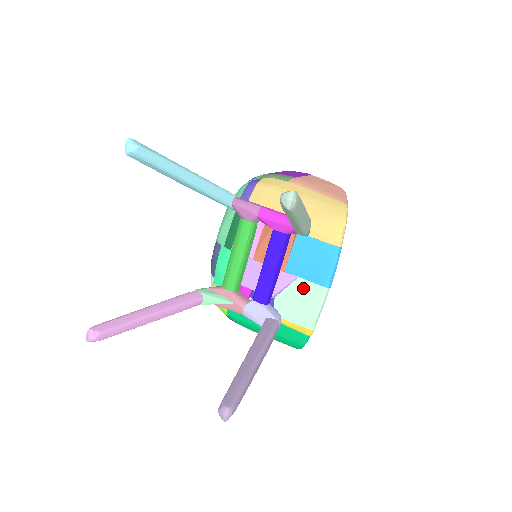
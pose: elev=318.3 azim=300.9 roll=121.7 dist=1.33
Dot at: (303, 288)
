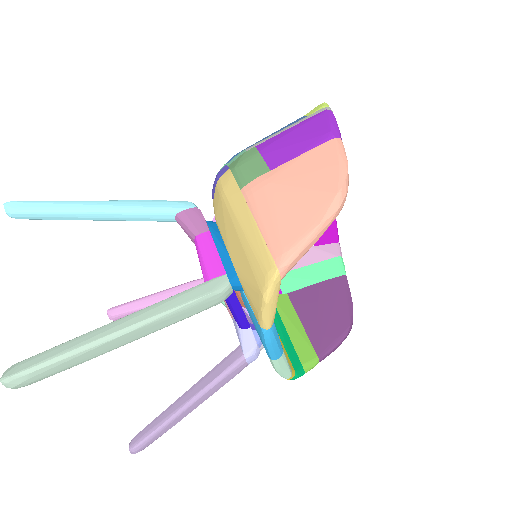
Dot at: occluded
